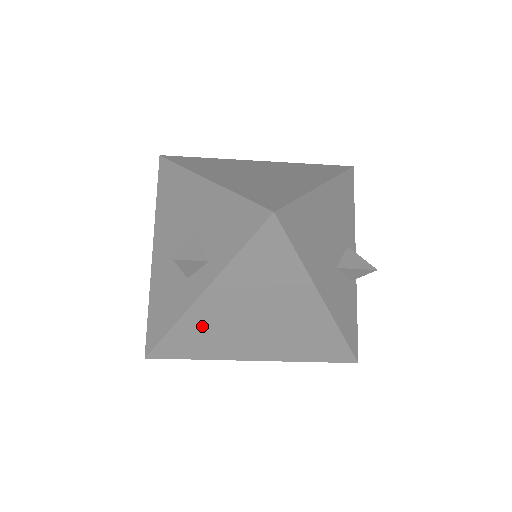
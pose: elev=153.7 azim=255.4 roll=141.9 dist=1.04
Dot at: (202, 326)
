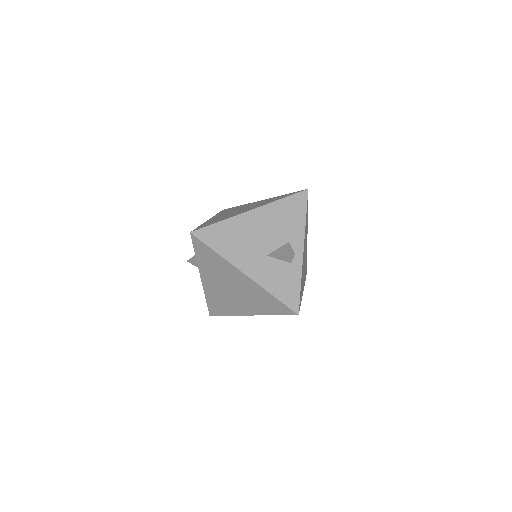
Dot at: (214, 295)
